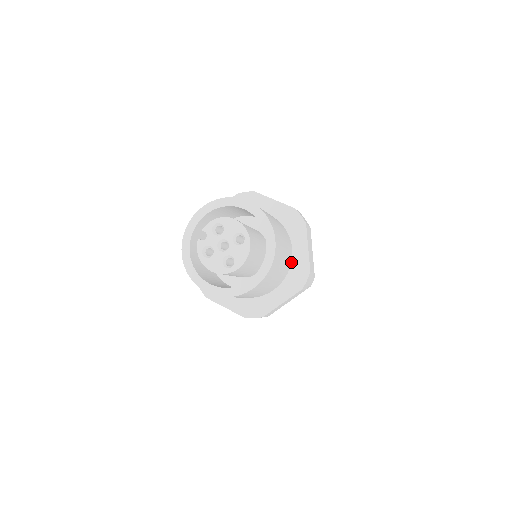
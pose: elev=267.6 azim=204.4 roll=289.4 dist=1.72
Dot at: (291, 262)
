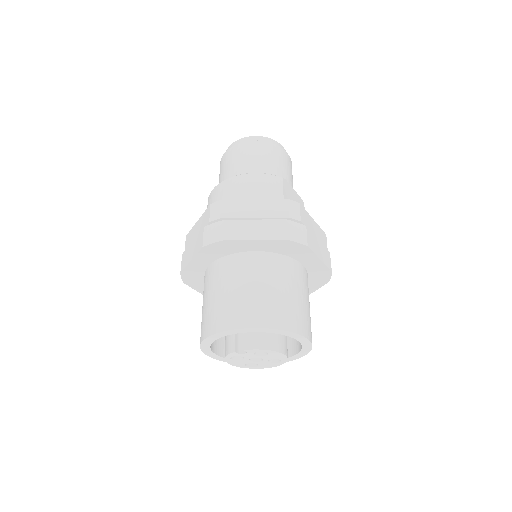
Dot at: occluded
